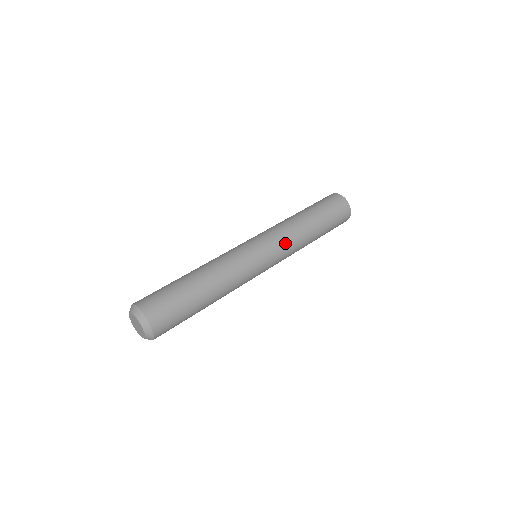
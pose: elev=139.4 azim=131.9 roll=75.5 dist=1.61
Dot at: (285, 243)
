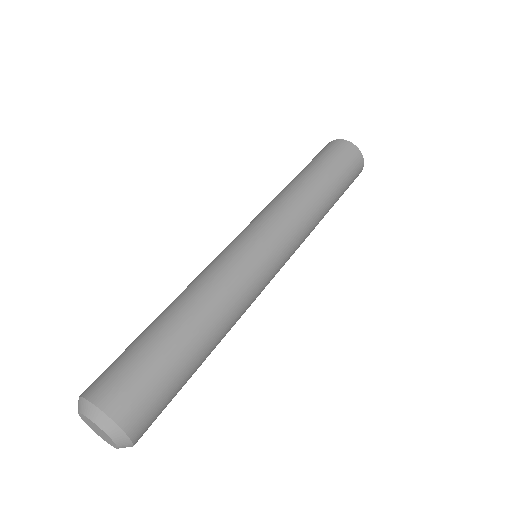
Dot at: (300, 241)
